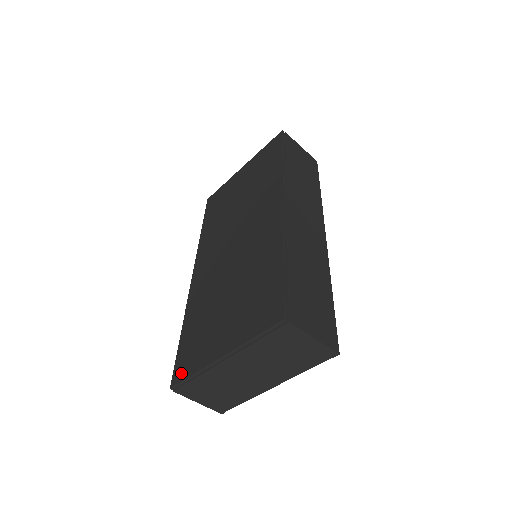
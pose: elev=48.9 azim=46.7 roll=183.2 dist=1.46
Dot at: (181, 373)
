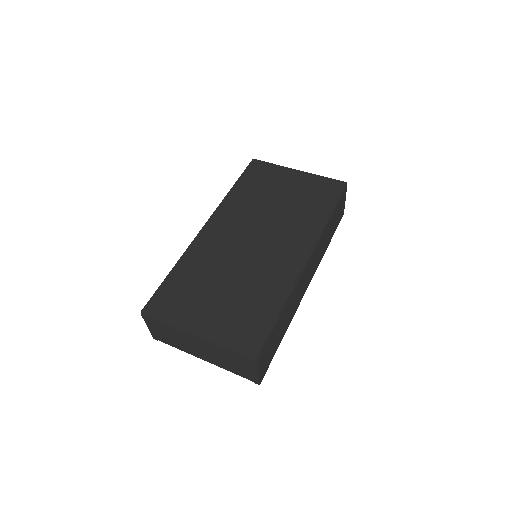
Dot at: (156, 310)
